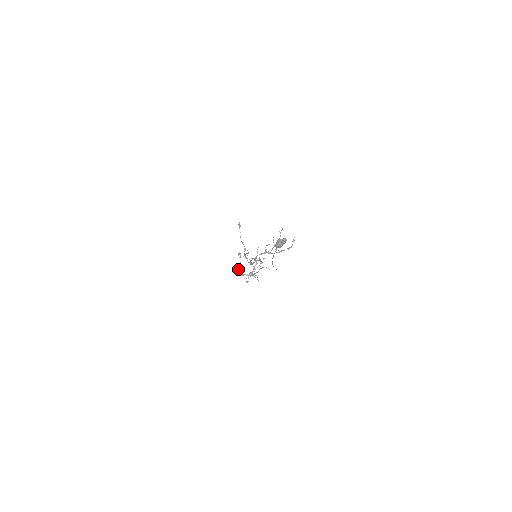
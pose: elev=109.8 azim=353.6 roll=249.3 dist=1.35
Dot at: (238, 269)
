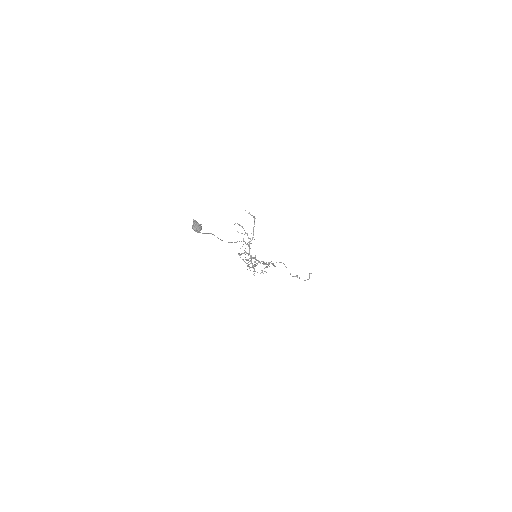
Dot at: occluded
